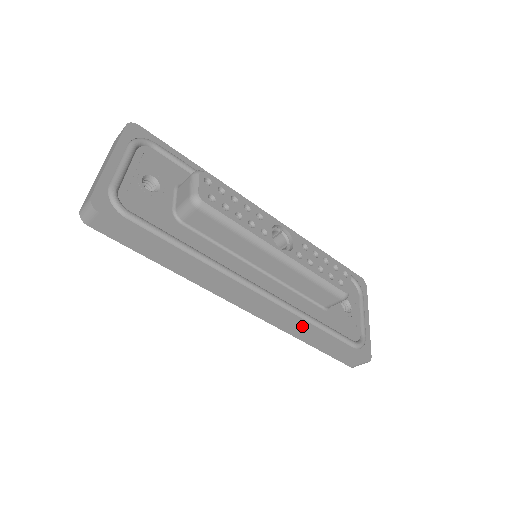
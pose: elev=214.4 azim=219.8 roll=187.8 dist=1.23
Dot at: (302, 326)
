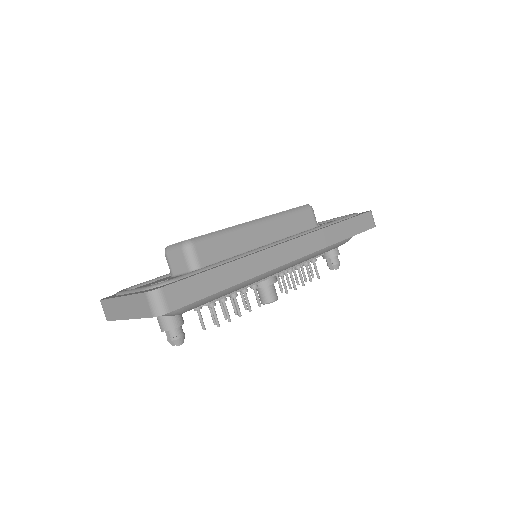
Dot at: (324, 228)
